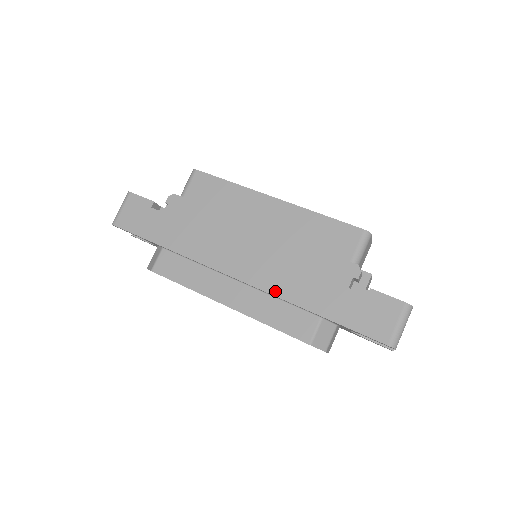
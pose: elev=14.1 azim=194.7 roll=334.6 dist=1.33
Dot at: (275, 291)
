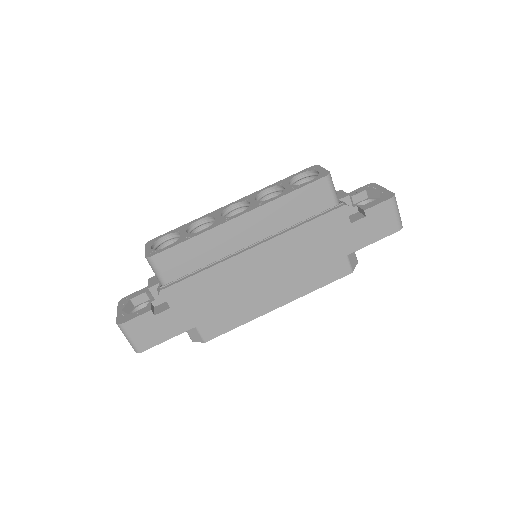
Dot at: (307, 271)
